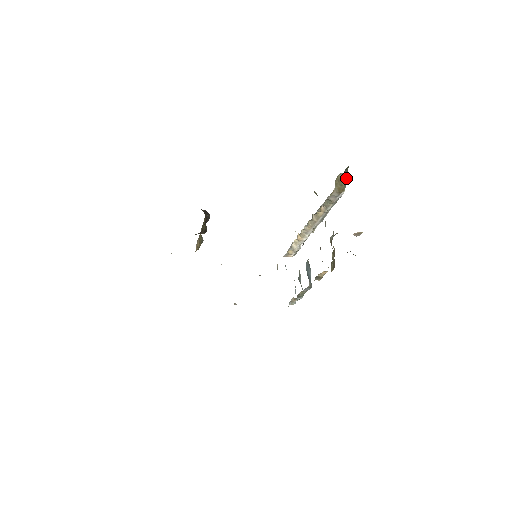
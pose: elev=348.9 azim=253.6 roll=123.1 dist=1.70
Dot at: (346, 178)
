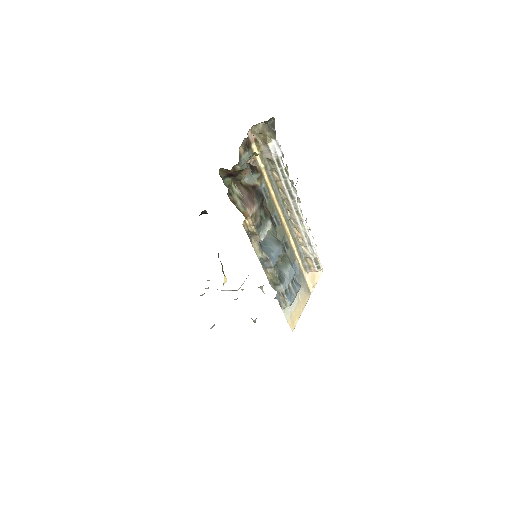
Dot at: (274, 131)
